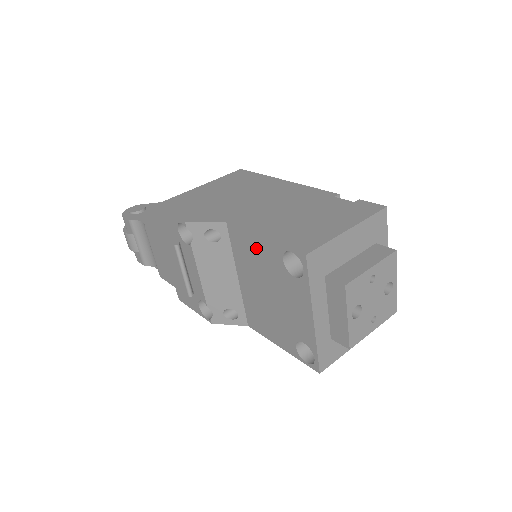
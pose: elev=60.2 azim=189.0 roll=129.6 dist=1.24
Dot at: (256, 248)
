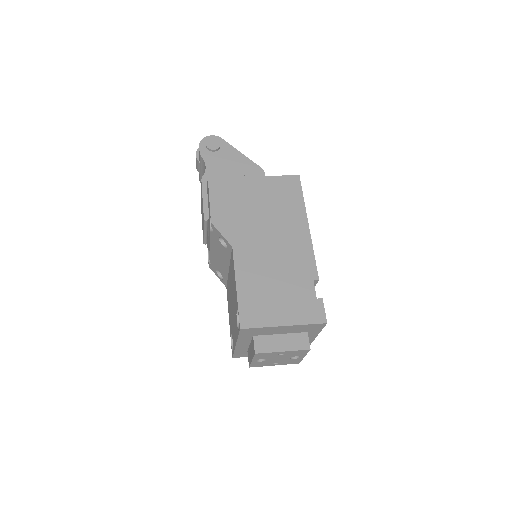
Dot at: (234, 282)
